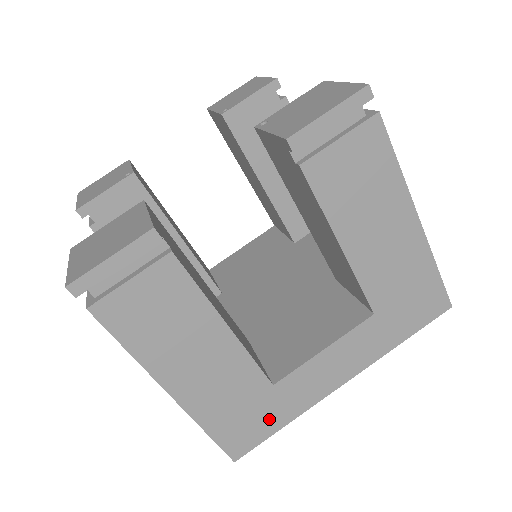
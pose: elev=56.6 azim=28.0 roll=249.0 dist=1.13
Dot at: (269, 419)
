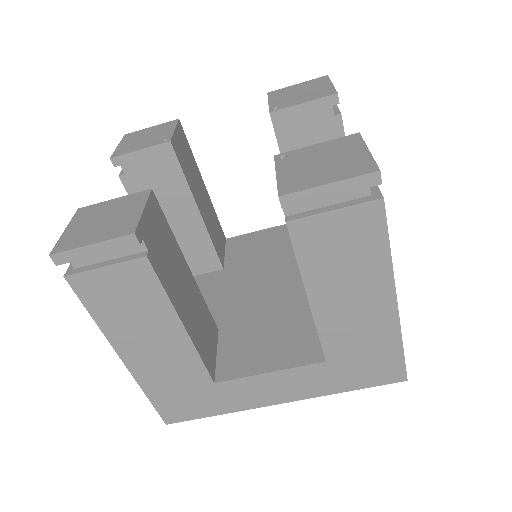
Dot at: (204, 405)
